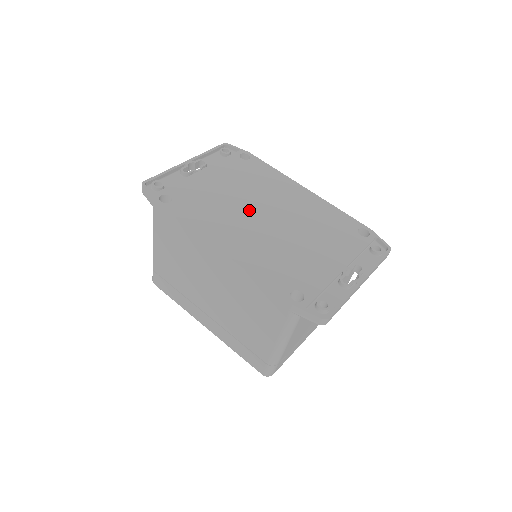
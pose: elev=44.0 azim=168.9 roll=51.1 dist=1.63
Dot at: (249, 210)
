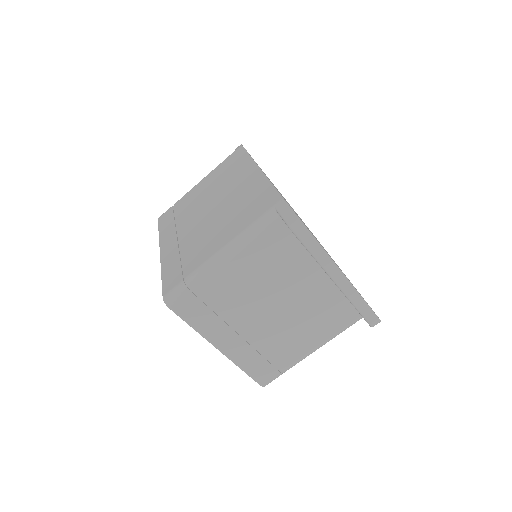
Dot at: occluded
